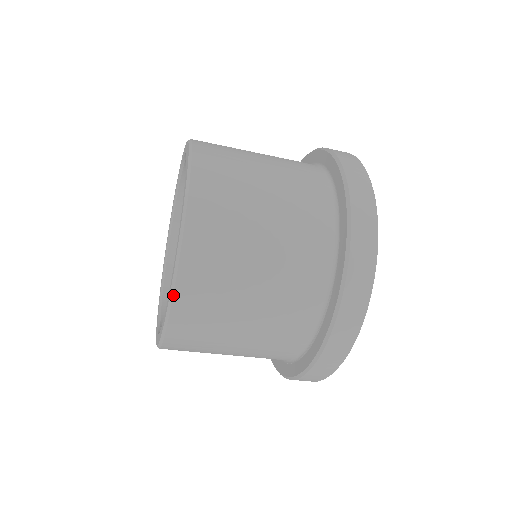
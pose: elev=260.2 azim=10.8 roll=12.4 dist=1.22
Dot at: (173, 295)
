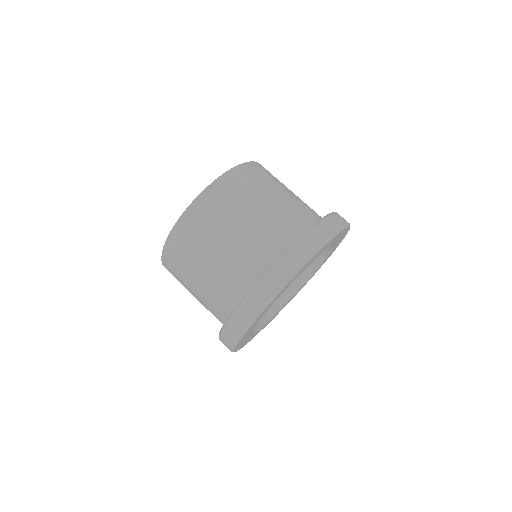
Dot at: (211, 184)
